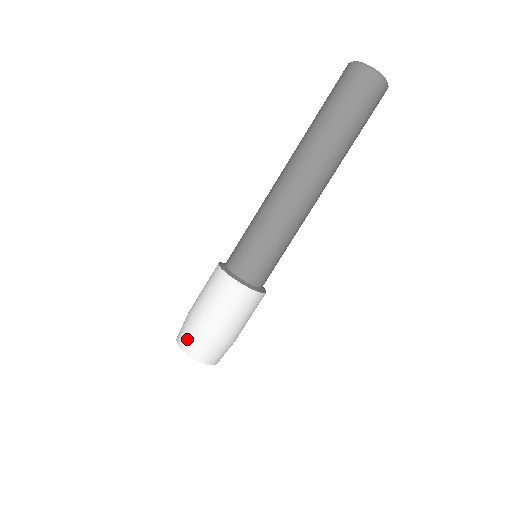
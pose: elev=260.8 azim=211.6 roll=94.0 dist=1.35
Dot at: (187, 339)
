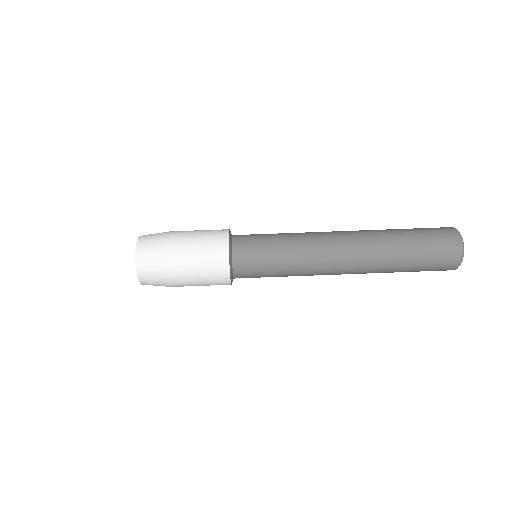
Dot at: (149, 241)
